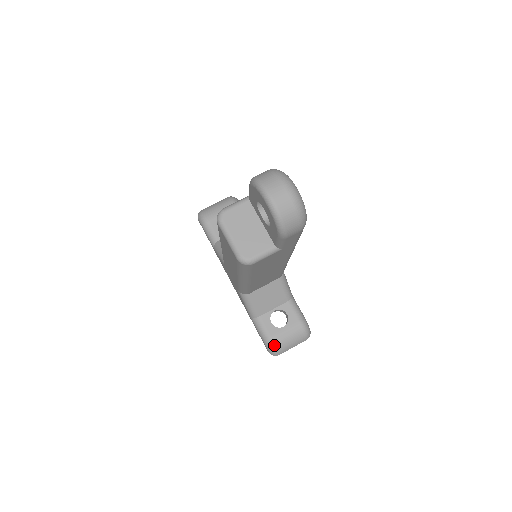
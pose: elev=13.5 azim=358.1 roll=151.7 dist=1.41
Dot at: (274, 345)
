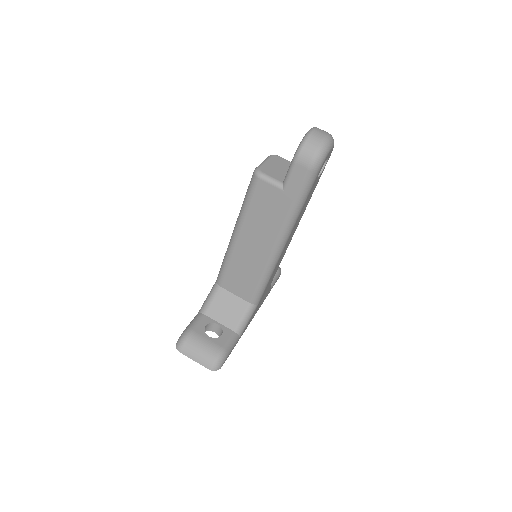
Dot at: (187, 337)
